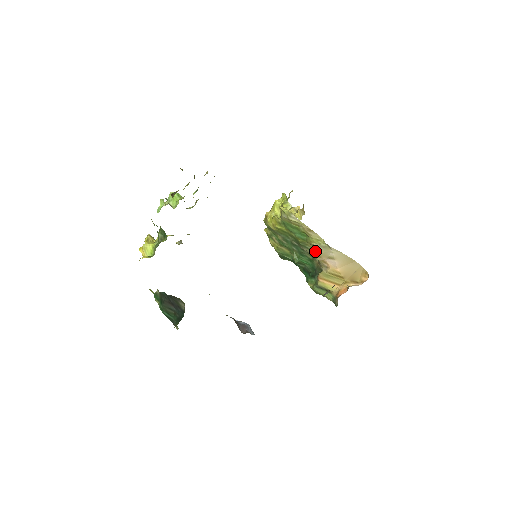
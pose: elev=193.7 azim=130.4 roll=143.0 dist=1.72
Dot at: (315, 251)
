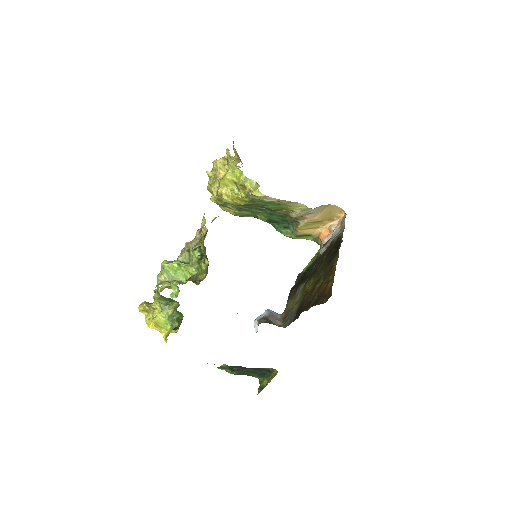
Dot at: (295, 215)
